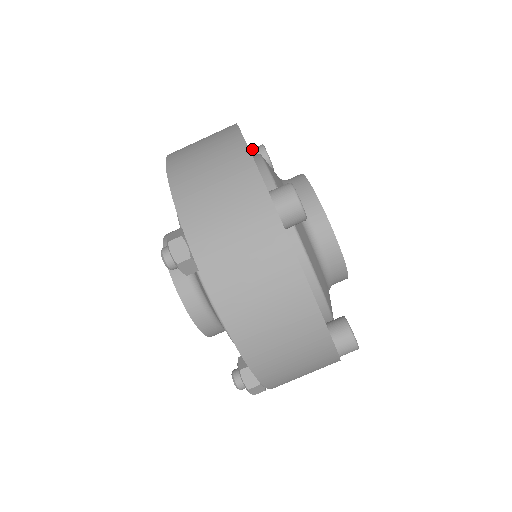
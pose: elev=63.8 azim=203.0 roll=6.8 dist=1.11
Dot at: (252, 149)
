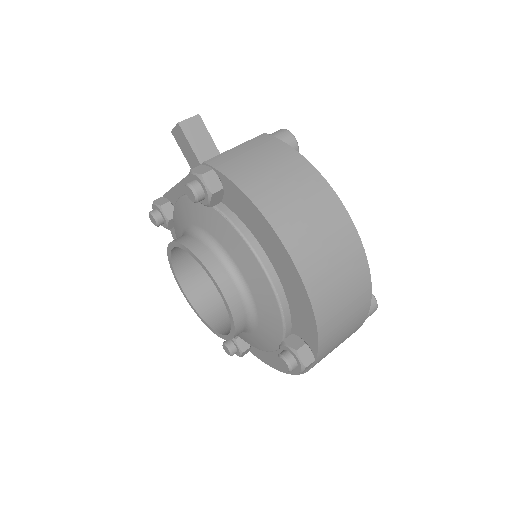
Dot at: occluded
